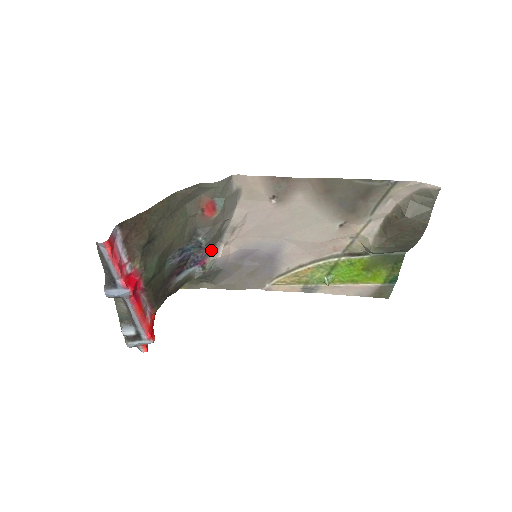
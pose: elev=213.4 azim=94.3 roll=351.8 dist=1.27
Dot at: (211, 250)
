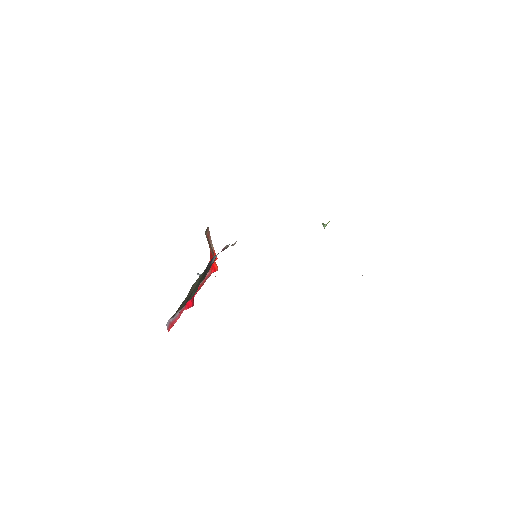
Dot at: occluded
